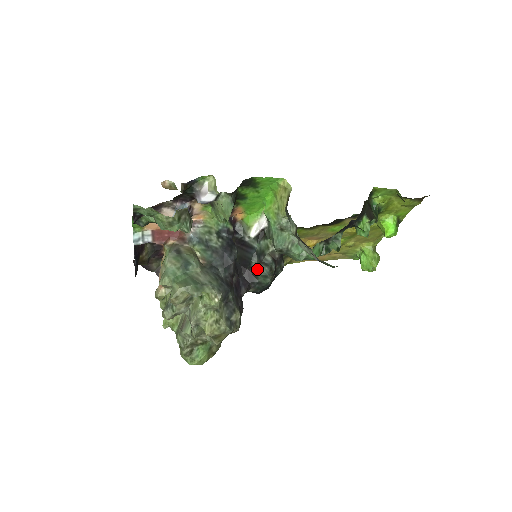
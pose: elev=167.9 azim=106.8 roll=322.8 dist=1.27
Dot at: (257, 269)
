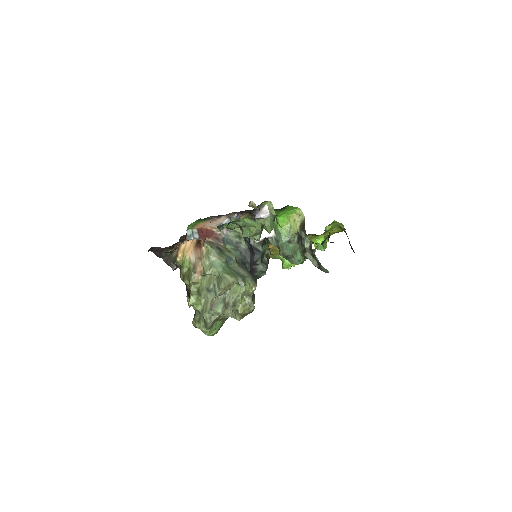
Dot at: (259, 266)
